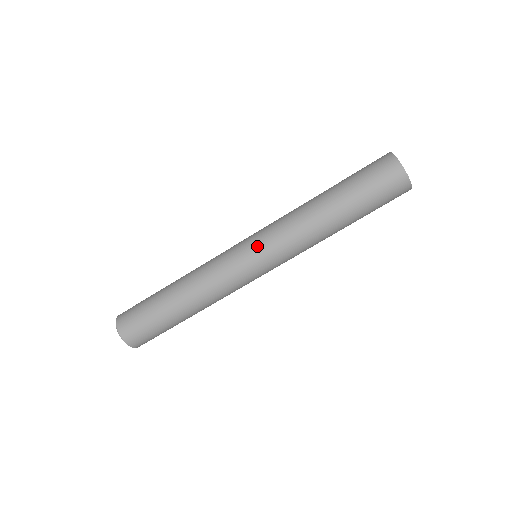
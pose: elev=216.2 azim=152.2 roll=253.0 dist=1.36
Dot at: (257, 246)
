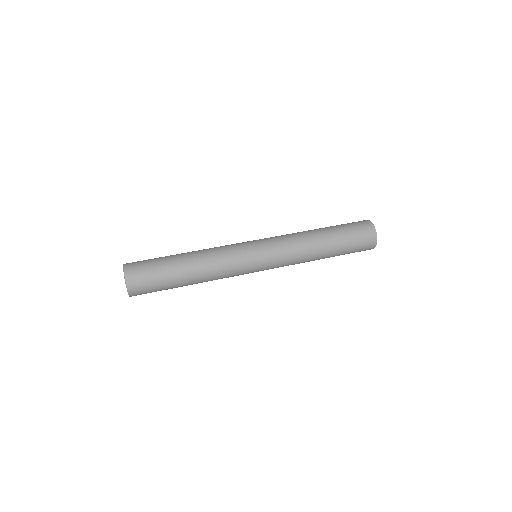
Dot at: (264, 244)
